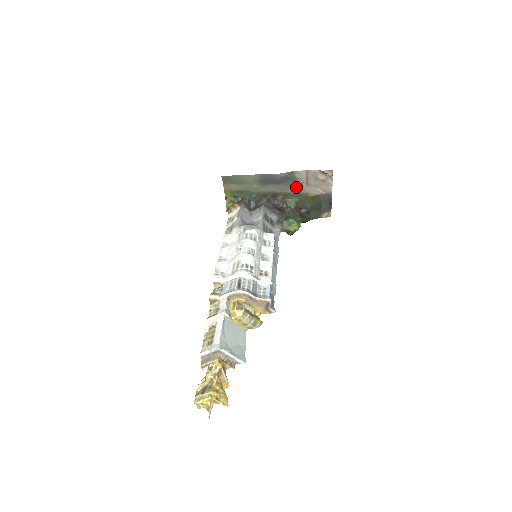
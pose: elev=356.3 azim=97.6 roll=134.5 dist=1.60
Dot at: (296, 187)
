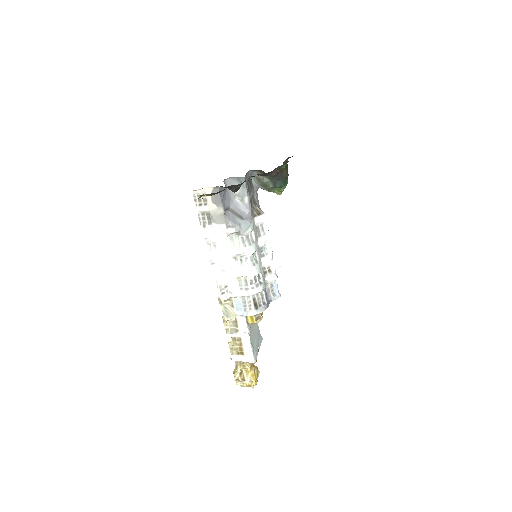
Dot at: occluded
